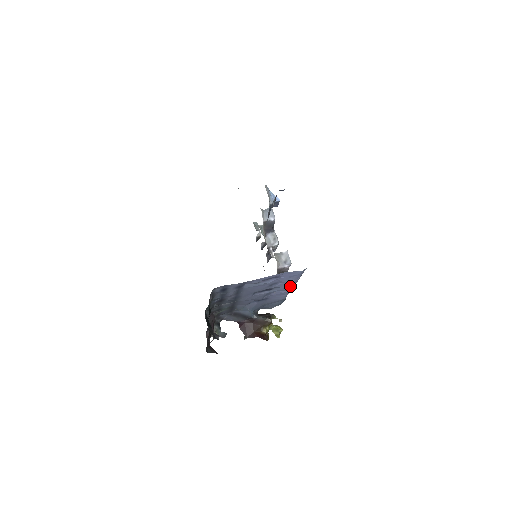
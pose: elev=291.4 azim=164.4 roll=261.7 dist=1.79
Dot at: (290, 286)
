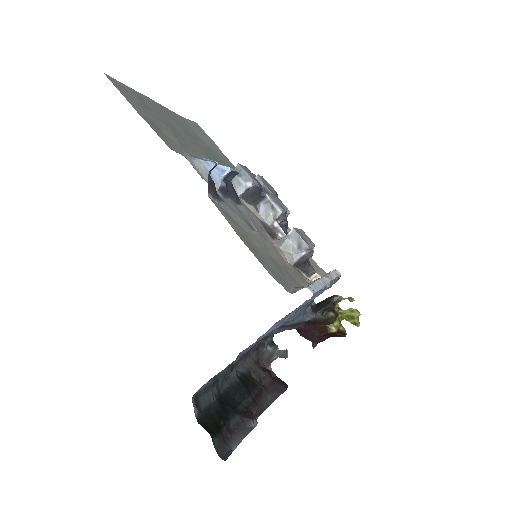
Dot at: occluded
